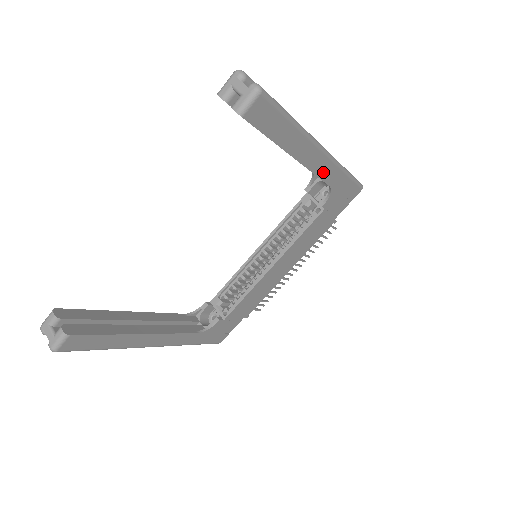
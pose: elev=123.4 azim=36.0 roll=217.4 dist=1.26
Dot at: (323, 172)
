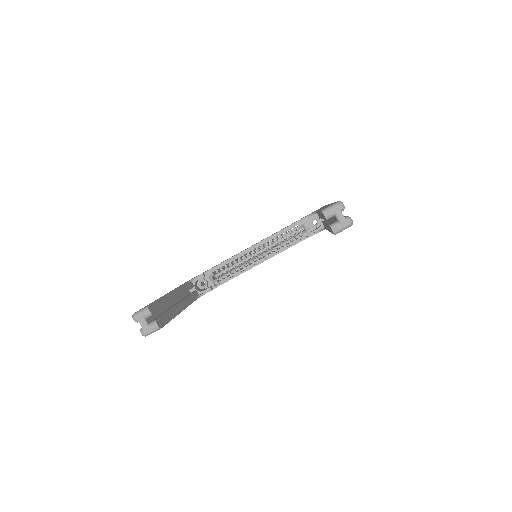
Dot at: occluded
